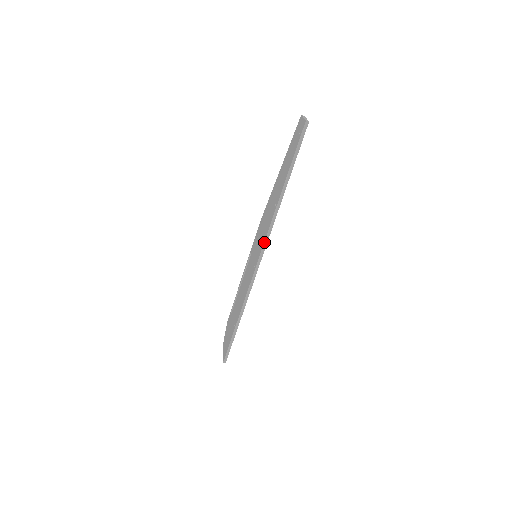
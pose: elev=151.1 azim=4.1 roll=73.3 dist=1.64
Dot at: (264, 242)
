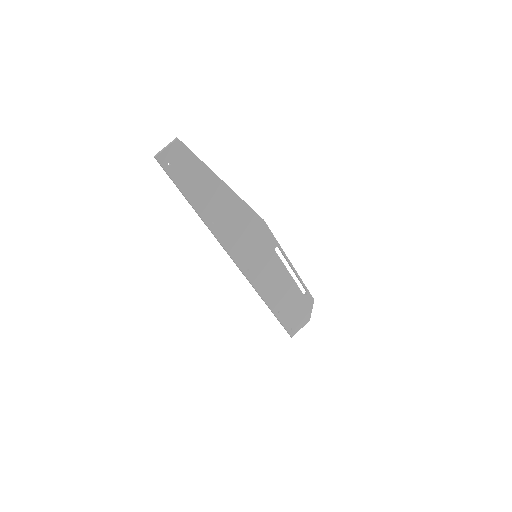
Dot at: occluded
